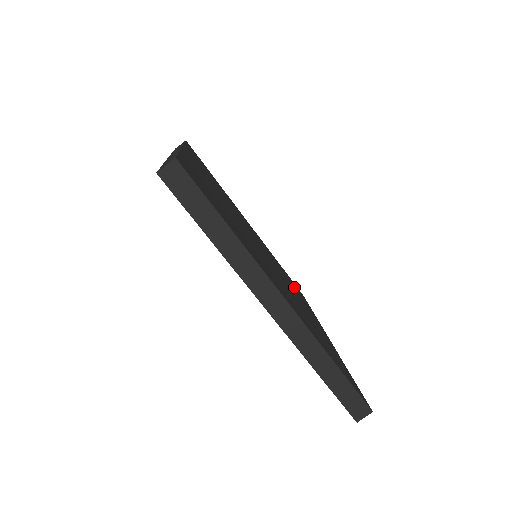
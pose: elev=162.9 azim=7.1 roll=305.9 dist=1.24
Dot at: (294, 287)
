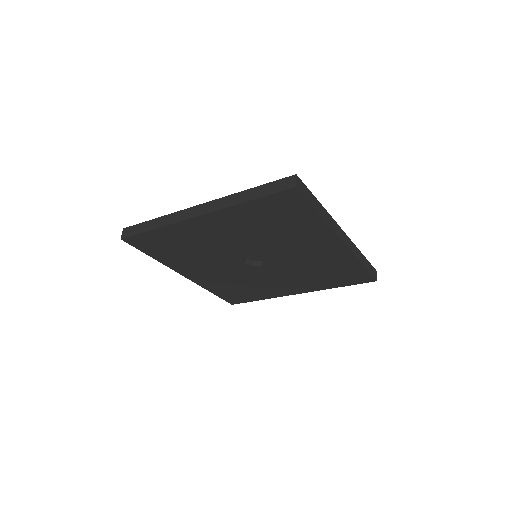
Dot at: occluded
